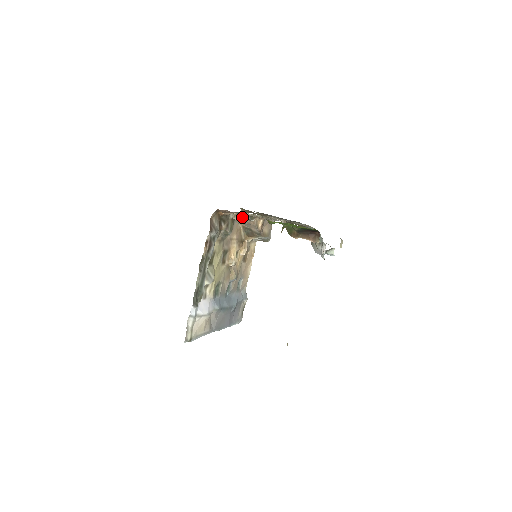
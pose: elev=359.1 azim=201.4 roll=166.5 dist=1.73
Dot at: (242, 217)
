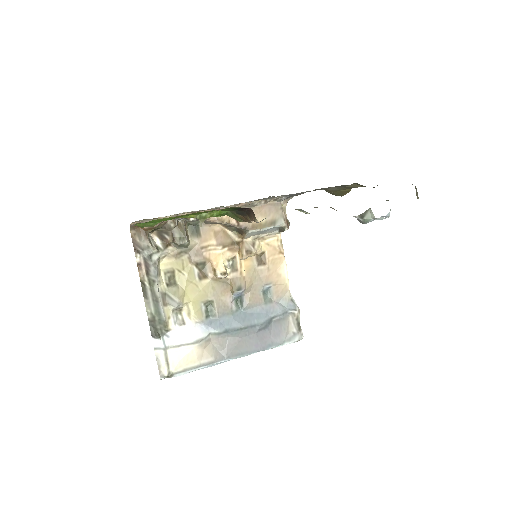
Dot at: occluded
